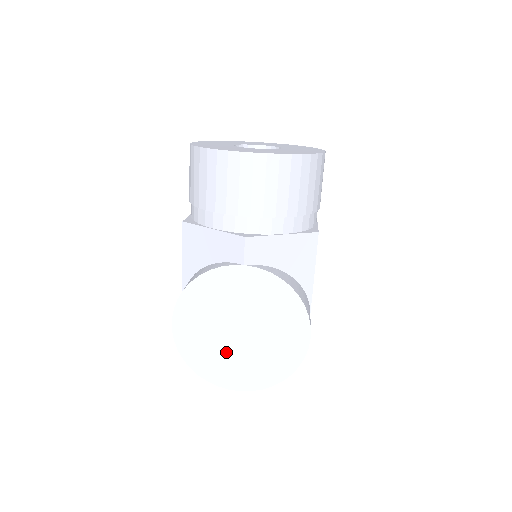
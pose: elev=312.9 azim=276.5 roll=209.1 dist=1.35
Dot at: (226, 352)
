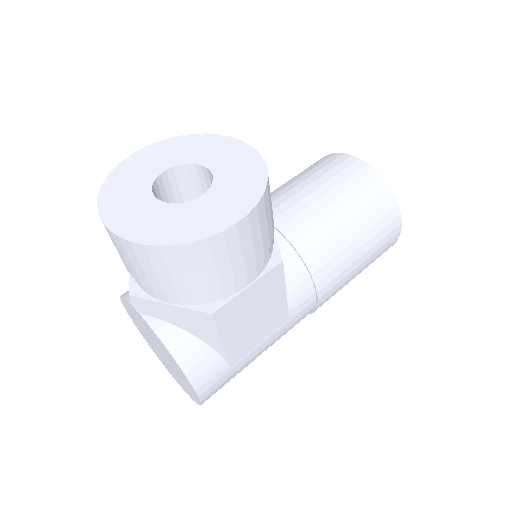
Dot at: (159, 355)
